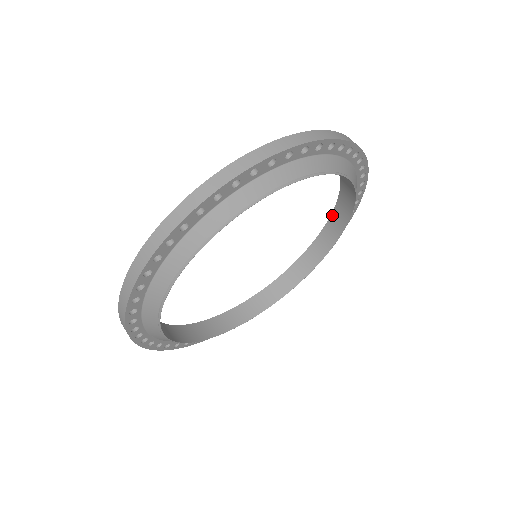
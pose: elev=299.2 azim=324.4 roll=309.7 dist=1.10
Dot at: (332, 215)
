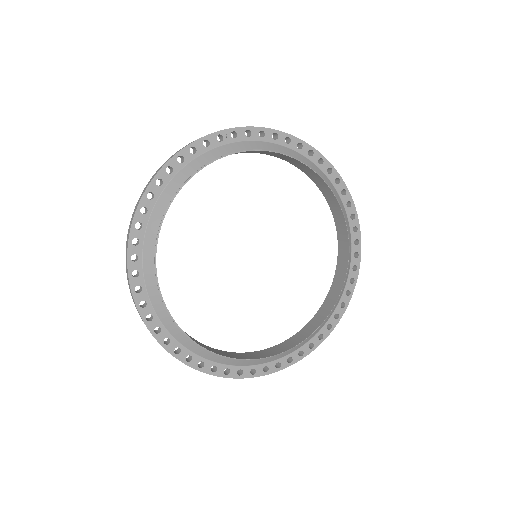
Dot at: (324, 196)
